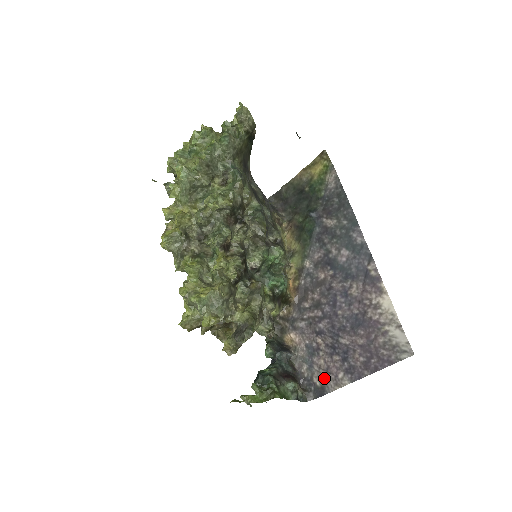
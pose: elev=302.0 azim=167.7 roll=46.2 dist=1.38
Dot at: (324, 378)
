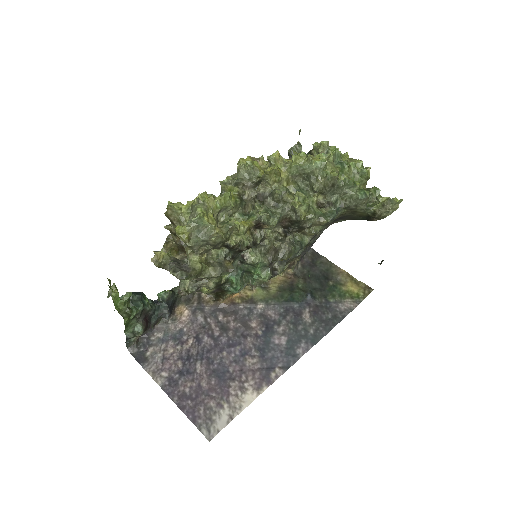
Dot at: (156, 358)
